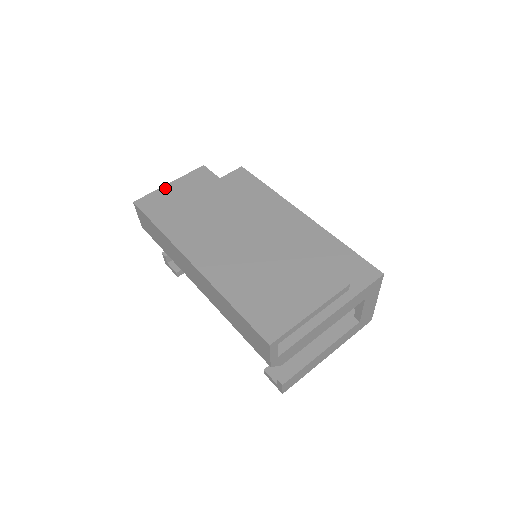
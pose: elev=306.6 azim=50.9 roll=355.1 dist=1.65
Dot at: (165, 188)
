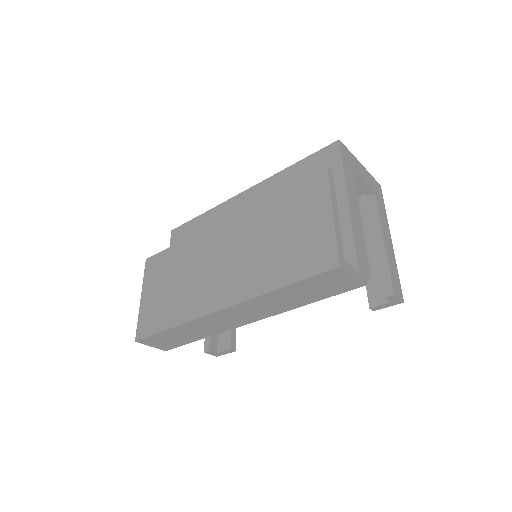
Dot at: (142, 305)
